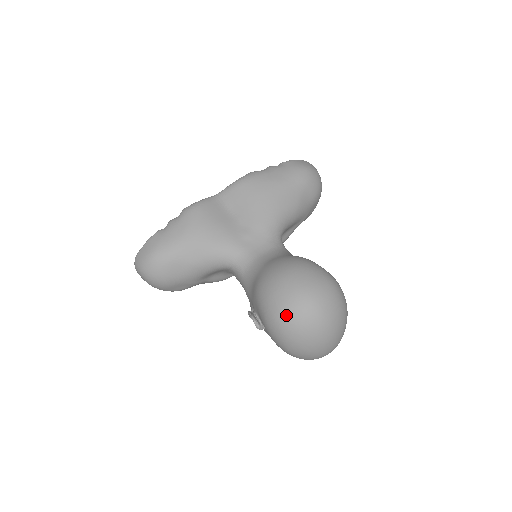
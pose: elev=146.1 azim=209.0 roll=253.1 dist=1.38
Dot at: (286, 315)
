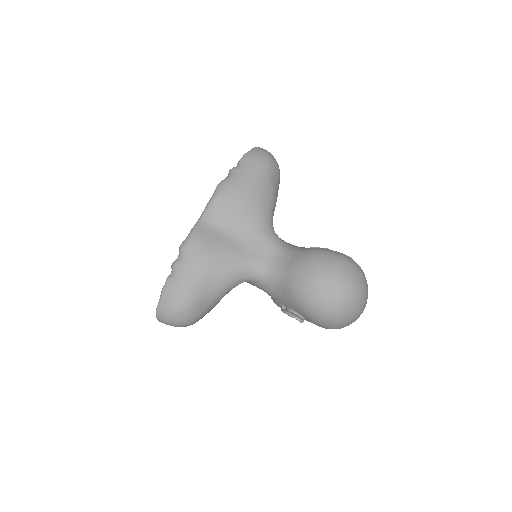
Dot at: (333, 308)
